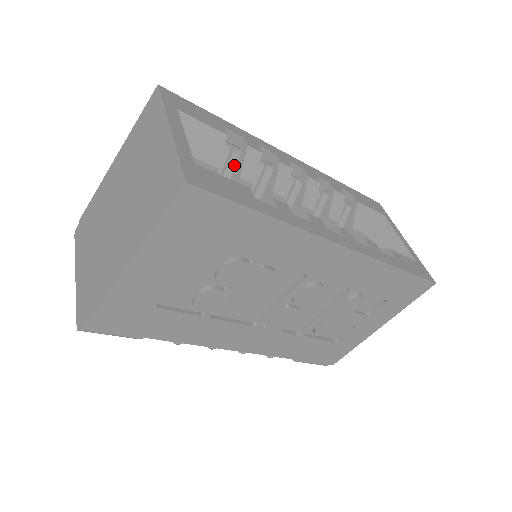
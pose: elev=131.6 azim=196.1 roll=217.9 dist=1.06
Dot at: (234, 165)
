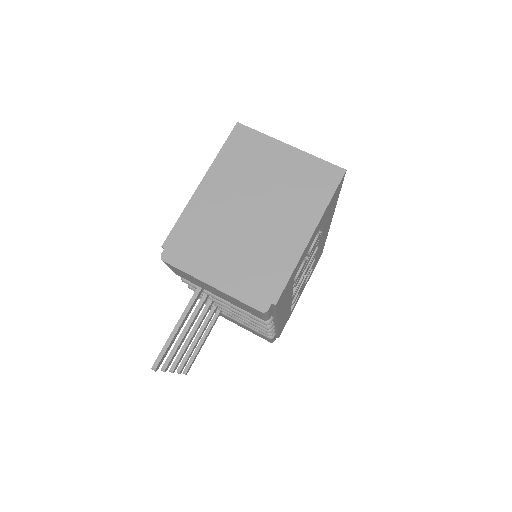
Dot at: occluded
